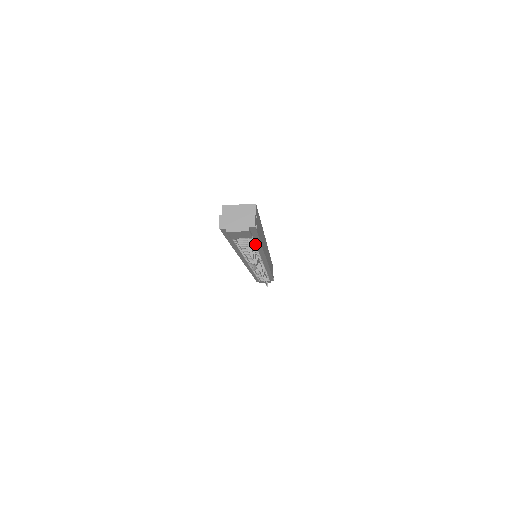
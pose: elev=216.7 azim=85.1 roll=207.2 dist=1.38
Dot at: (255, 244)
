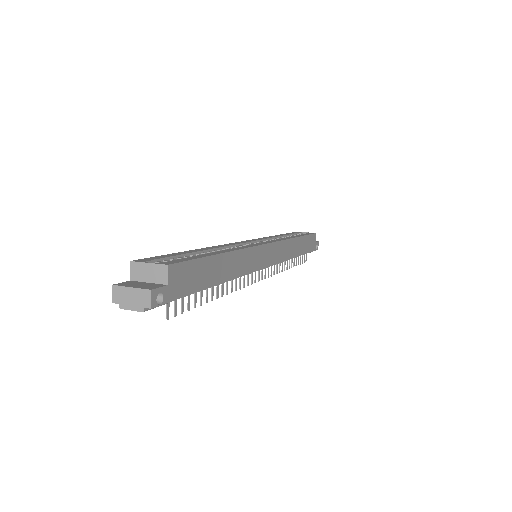
Dot at: occluded
